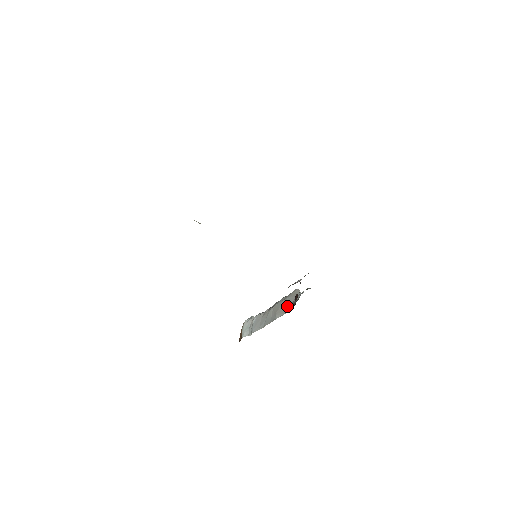
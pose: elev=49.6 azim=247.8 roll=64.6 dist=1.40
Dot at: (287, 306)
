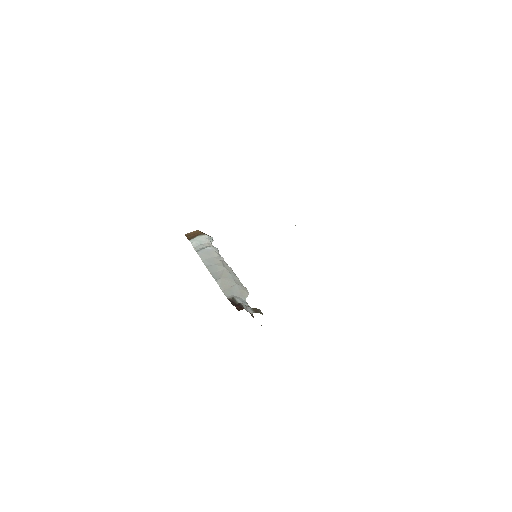
Dot at: (230, 290)
